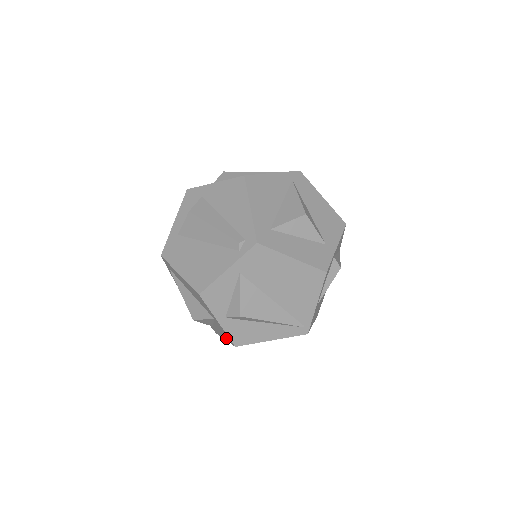
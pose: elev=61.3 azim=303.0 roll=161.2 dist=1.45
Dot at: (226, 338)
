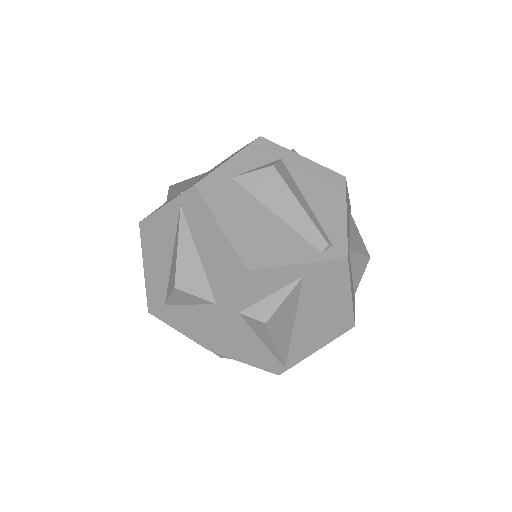
Dot at: (193, 332)
